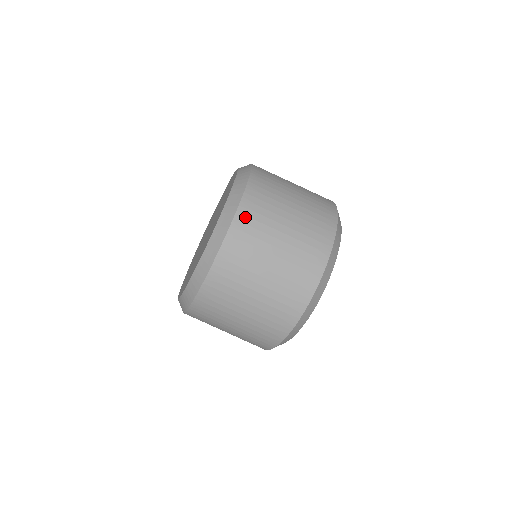
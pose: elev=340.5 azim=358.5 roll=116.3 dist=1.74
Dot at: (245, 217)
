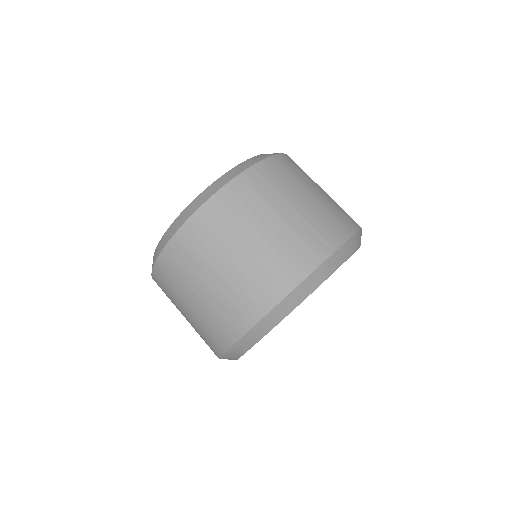
Dot at: (185, 239)
